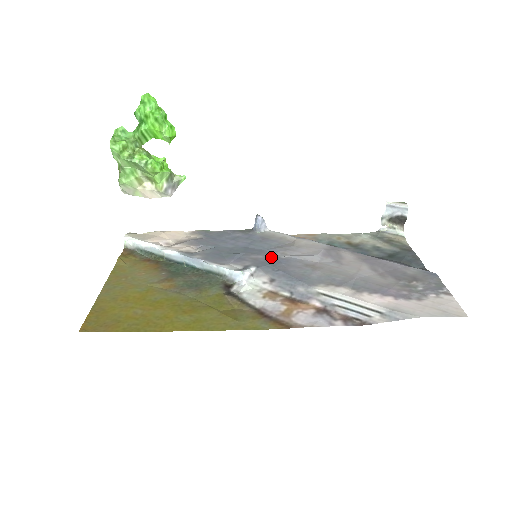
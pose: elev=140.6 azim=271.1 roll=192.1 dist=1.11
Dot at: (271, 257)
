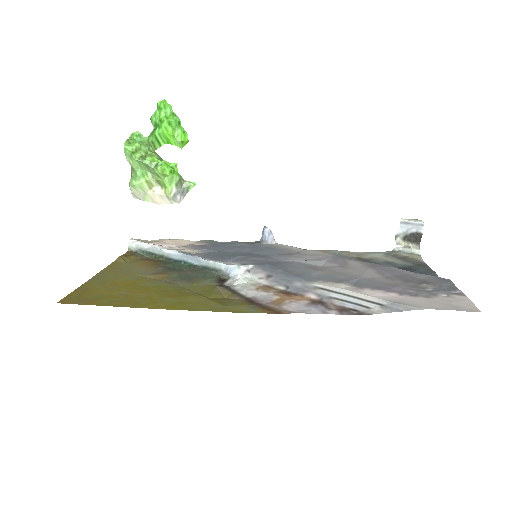
Dot at: (272, 260)
